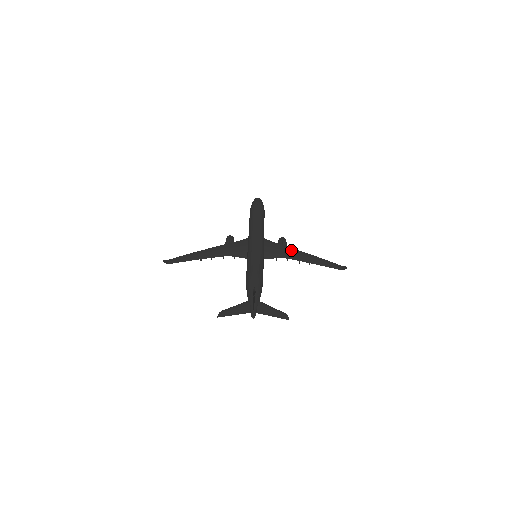
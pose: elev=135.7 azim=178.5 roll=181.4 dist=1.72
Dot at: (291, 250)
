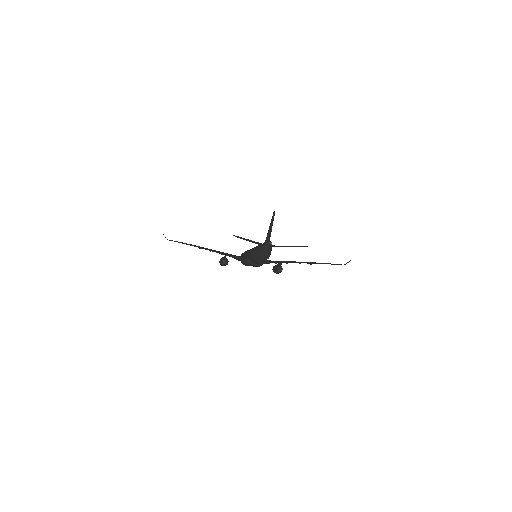
Dot at: occluded
